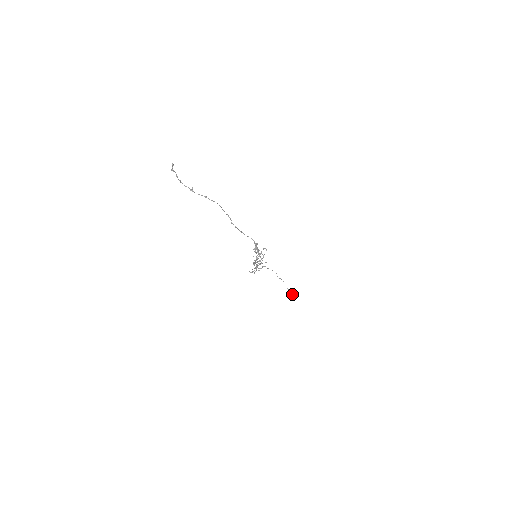
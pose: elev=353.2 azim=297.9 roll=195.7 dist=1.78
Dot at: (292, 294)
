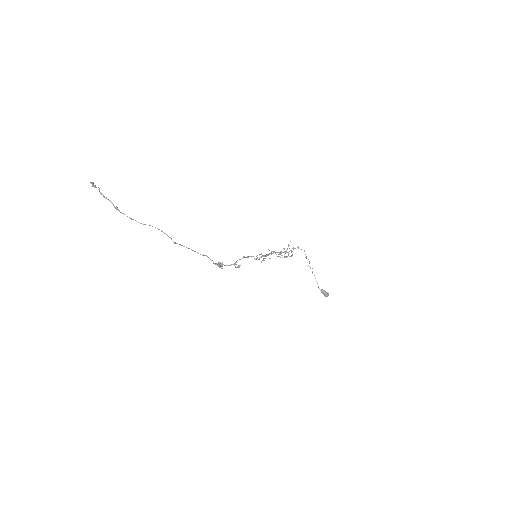
Dot at: (323, 293)
